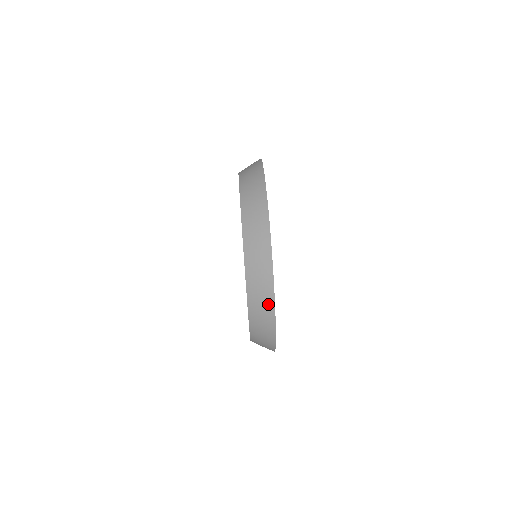
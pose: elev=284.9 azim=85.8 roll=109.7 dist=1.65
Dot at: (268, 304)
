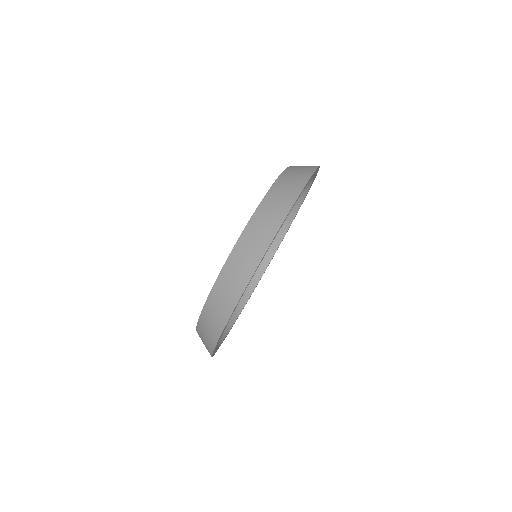
Dot at: (246, 271)
